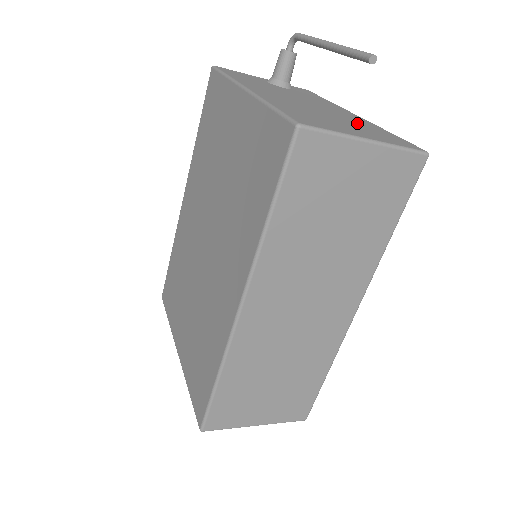
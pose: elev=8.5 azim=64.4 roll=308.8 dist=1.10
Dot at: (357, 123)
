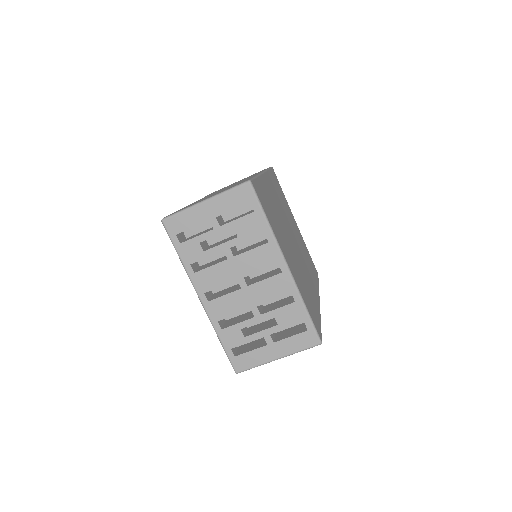
Dot at: occluded
